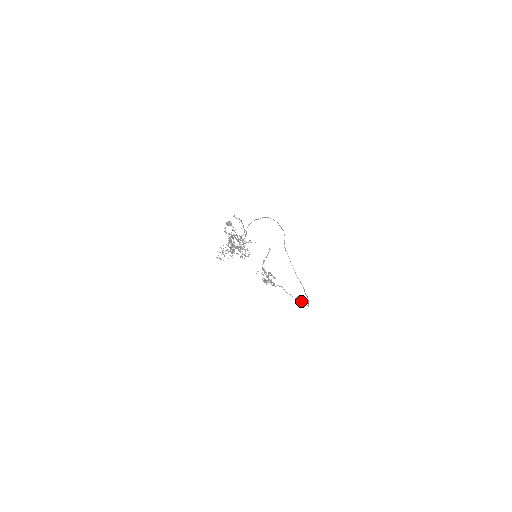
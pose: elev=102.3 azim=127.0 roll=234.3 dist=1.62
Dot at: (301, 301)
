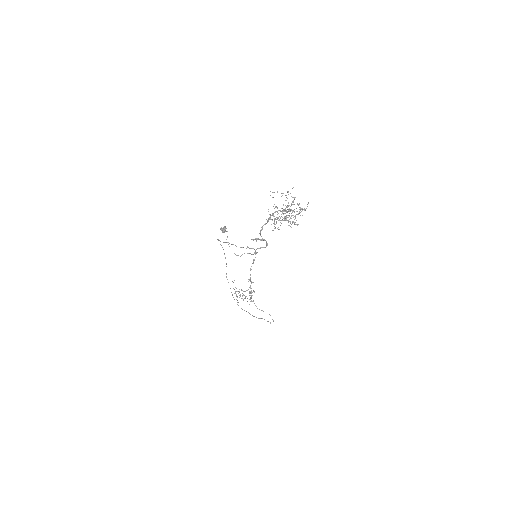
Dot at: (270, 315)
